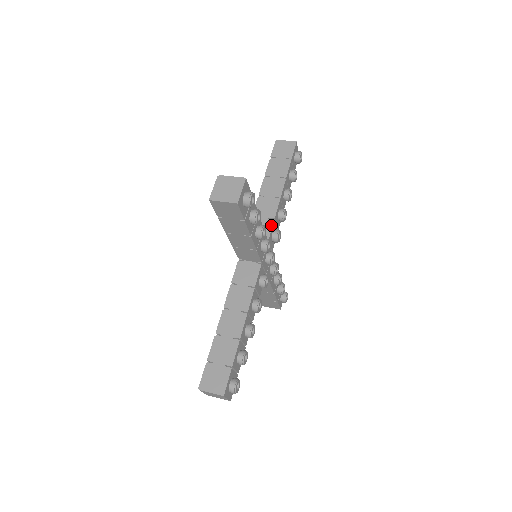
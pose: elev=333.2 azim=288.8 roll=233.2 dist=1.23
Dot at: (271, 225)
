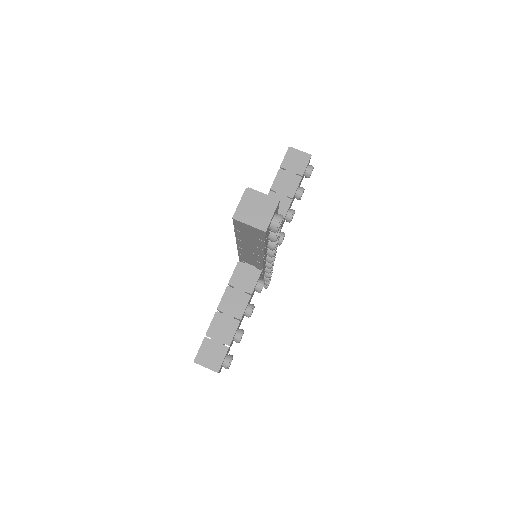
Dot at: (261, 265)
